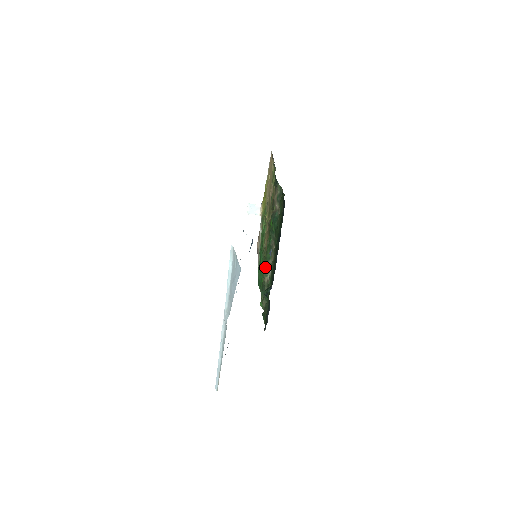
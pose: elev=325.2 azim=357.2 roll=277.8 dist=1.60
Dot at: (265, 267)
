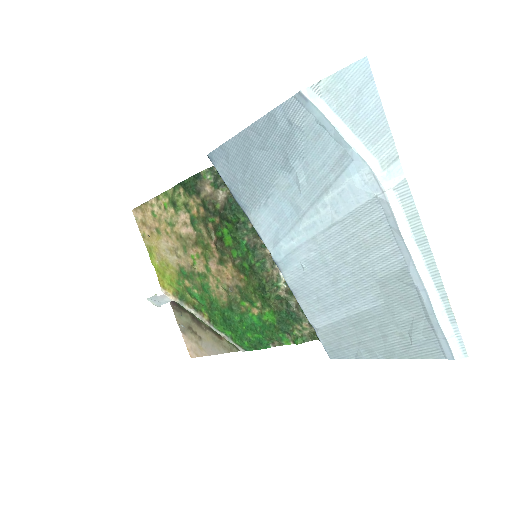
Dot at: (266, 284)
